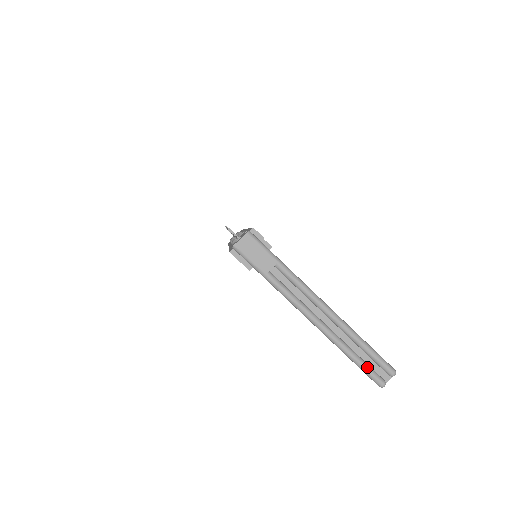
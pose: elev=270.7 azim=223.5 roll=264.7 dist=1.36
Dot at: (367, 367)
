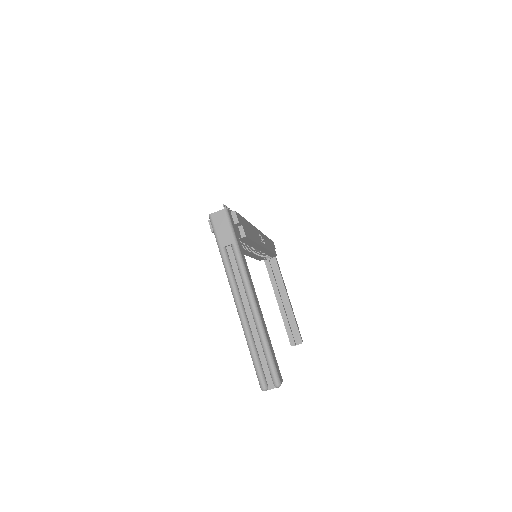
Dot at: (259, 366)
